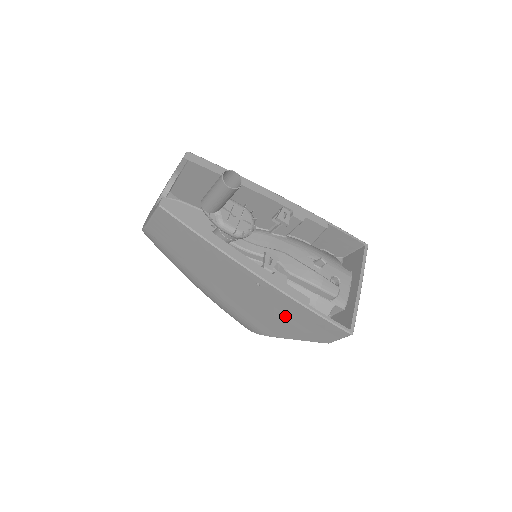
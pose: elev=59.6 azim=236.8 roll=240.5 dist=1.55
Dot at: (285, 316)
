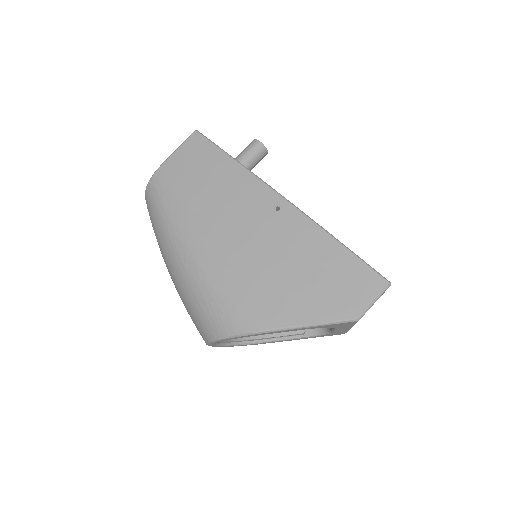
Dot at: (301, 265)
